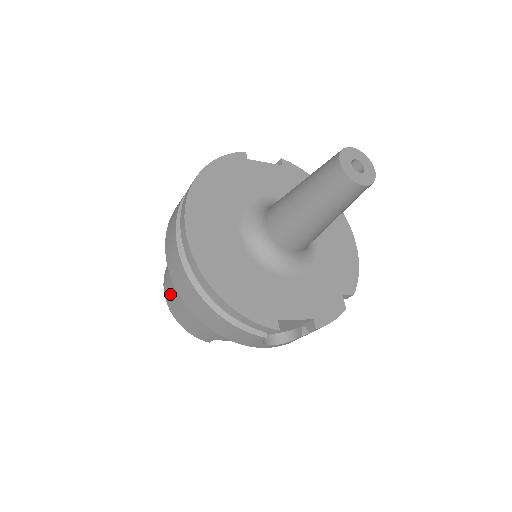
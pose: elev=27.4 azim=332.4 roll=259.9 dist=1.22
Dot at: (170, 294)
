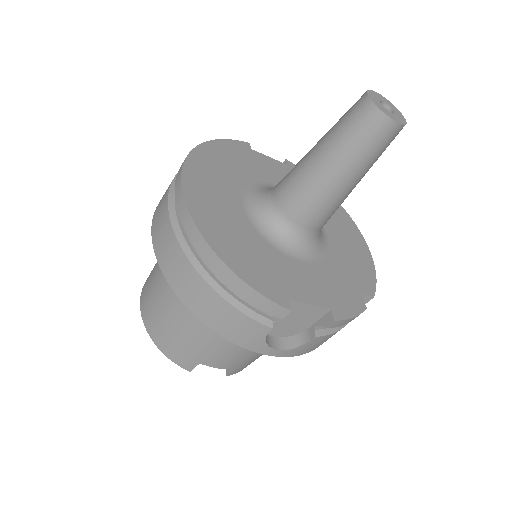
Dot at: (148, 303)
